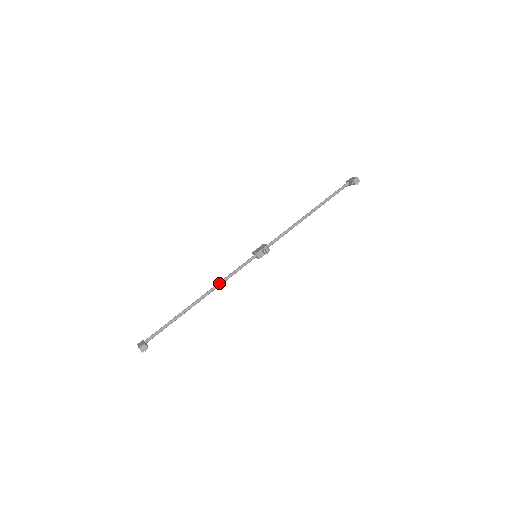
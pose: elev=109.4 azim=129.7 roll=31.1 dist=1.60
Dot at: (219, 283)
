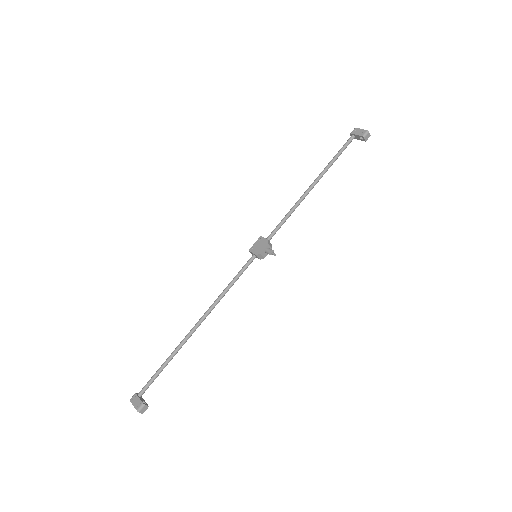
Dot at: (217, 301)
